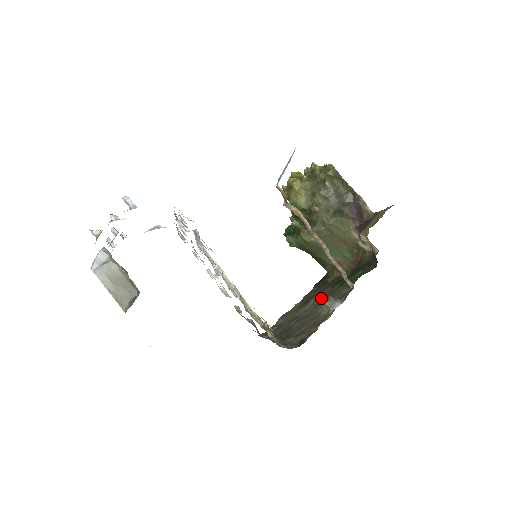
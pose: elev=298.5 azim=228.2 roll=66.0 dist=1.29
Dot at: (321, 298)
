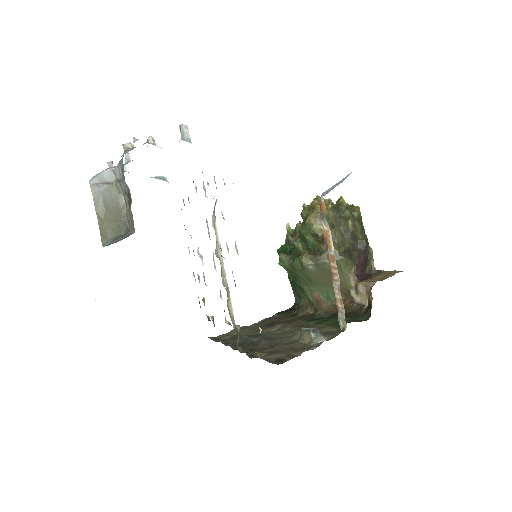
Dot at: (292, 327)
